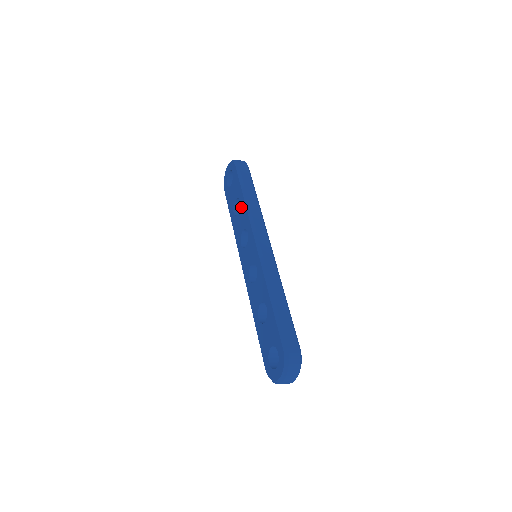
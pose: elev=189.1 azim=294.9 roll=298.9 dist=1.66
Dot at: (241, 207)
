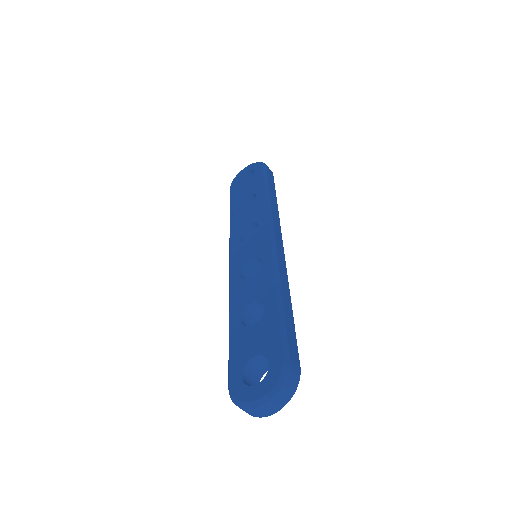
Dot at: (257, 202)
